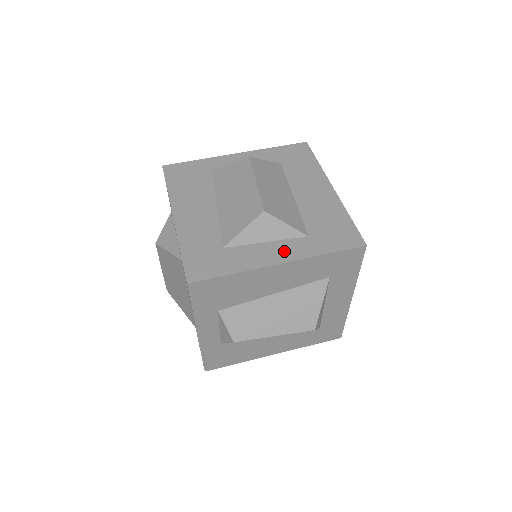
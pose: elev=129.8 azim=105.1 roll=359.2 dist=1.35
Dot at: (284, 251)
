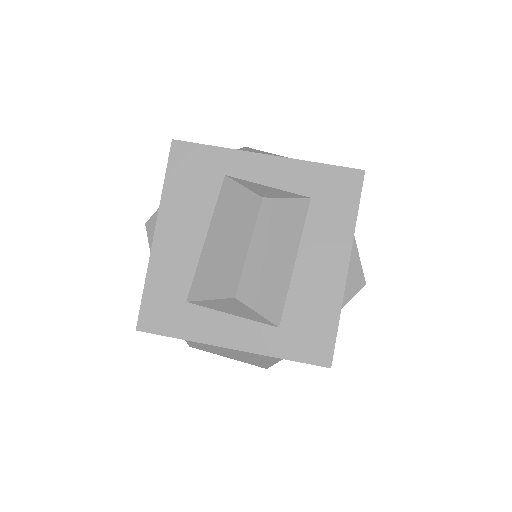
Dot at: (244, 335)
